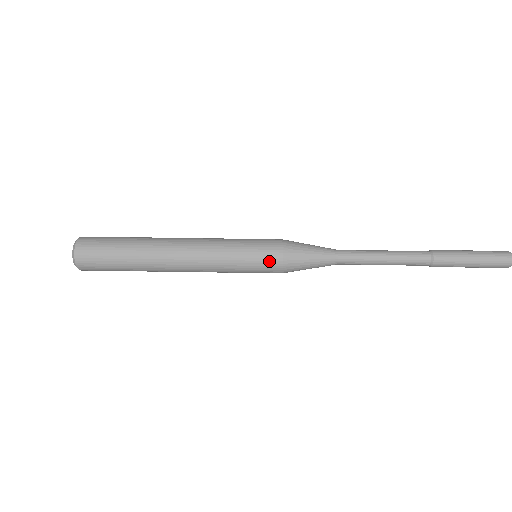
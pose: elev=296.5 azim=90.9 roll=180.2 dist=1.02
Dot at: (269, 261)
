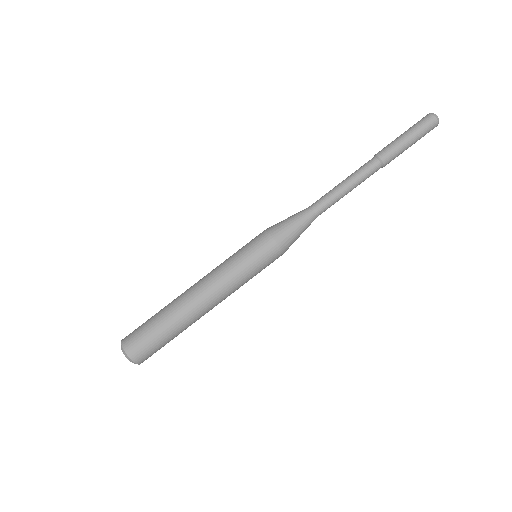
Dot at: (273, 259)
